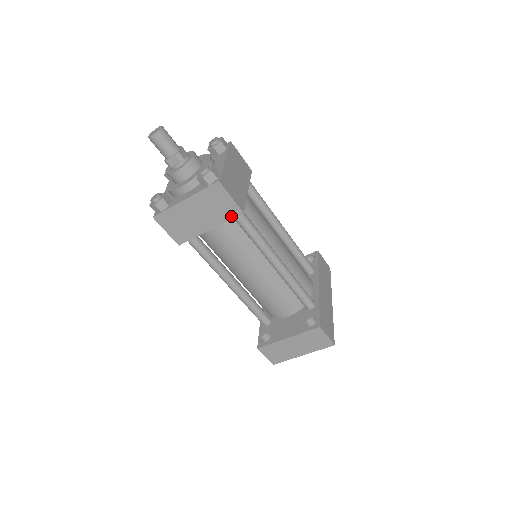
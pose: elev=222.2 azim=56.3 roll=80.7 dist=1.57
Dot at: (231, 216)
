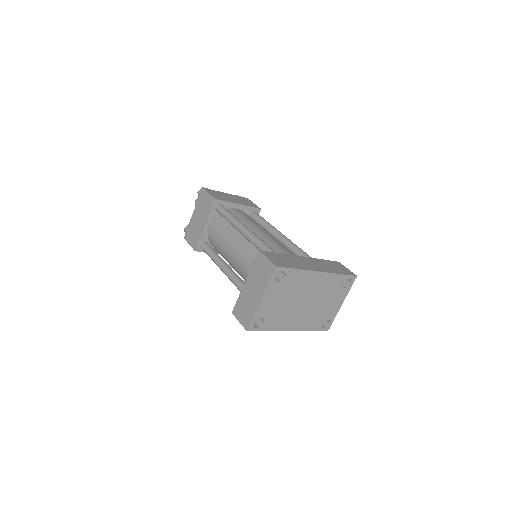
Dot at: (211, 206)
